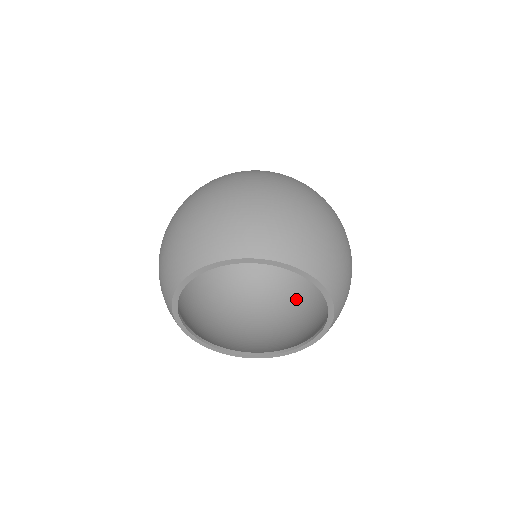
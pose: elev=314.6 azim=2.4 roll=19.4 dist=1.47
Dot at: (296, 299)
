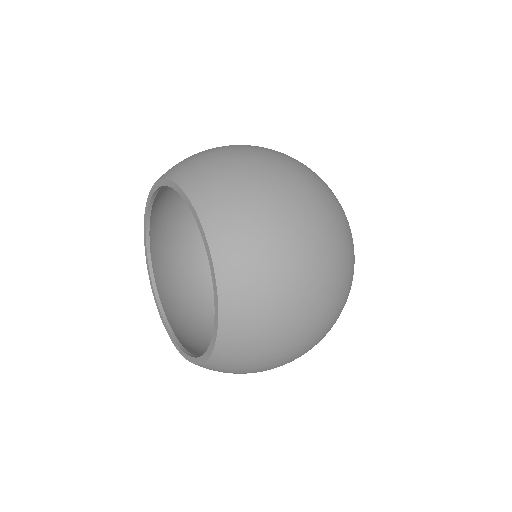
Dot at: occluded
